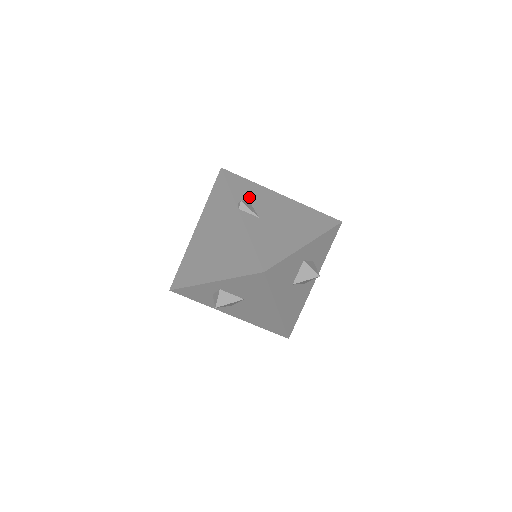
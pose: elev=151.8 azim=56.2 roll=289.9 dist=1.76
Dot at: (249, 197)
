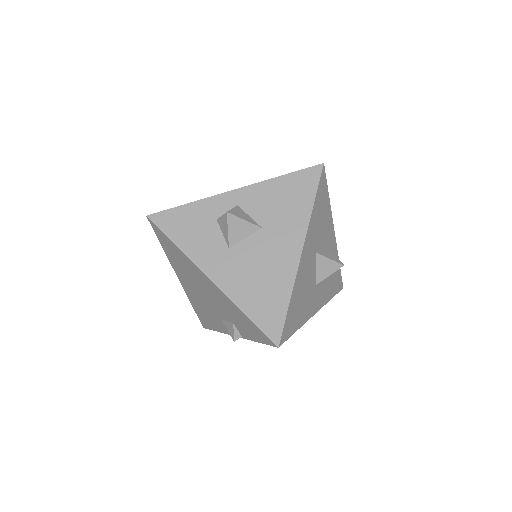
Dot at: occluded
